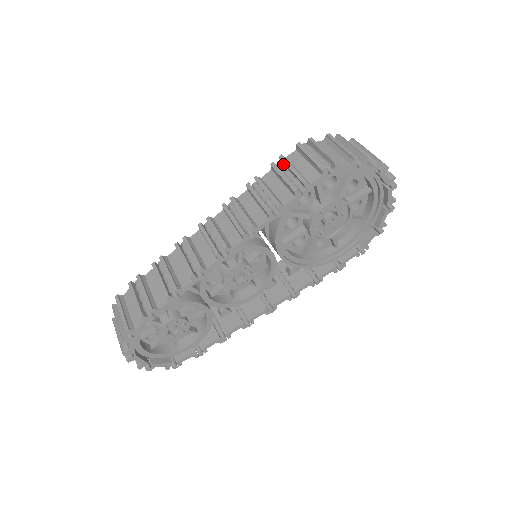
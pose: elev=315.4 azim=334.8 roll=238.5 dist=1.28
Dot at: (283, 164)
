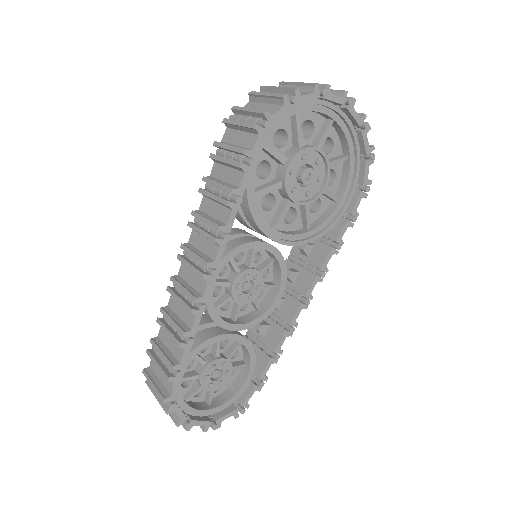
Dot at: (221, 149)
